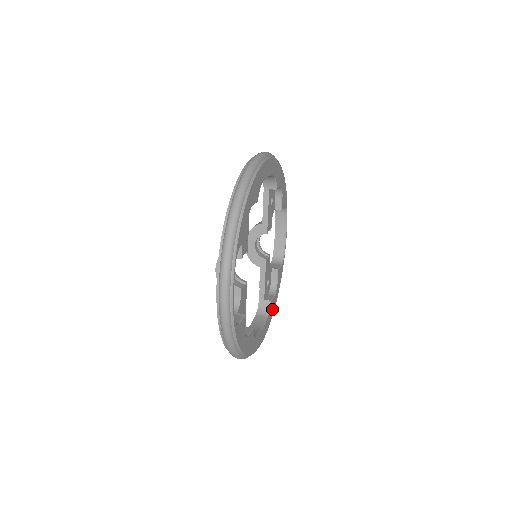
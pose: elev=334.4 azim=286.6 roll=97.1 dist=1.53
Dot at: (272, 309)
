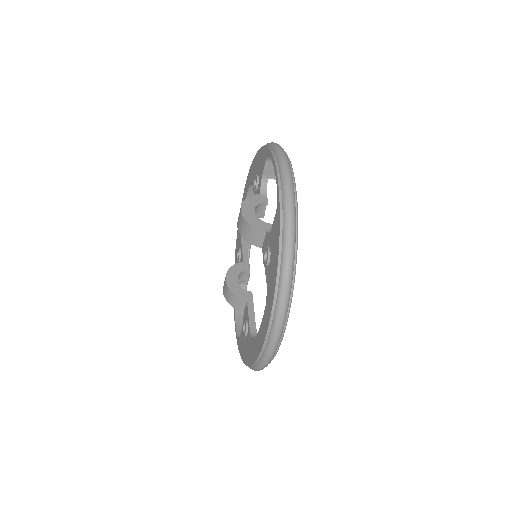
Dot at: occluded
